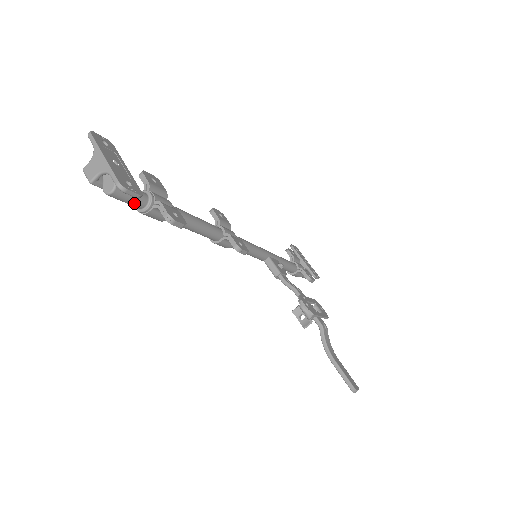
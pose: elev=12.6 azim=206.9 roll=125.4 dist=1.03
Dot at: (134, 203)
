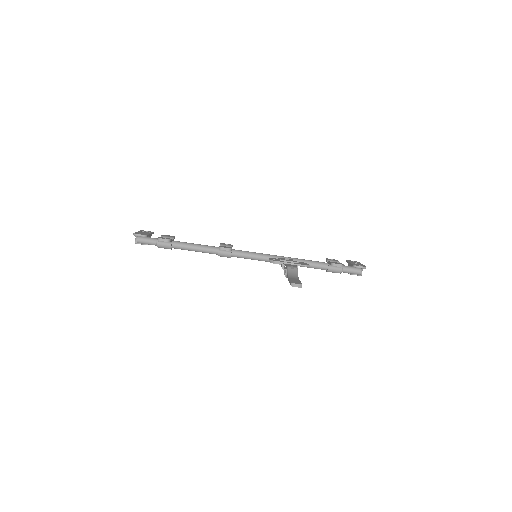
Dot at: (150, 242)
